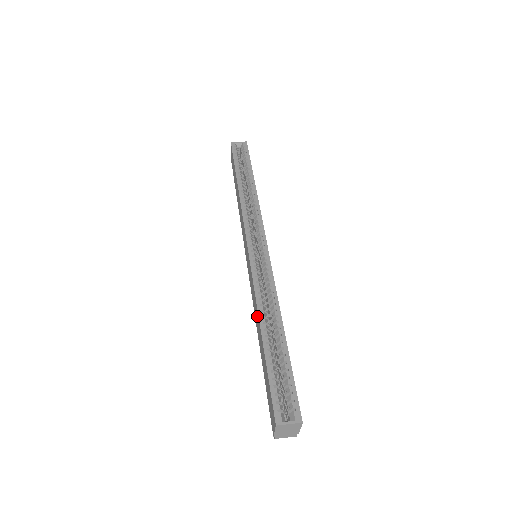
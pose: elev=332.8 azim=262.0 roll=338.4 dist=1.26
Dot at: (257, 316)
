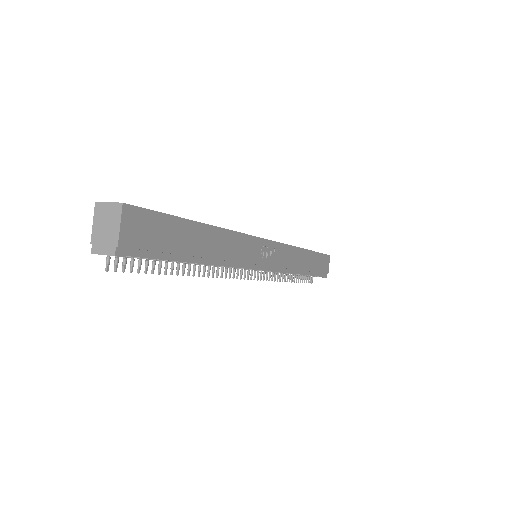
Dot at: occluded
